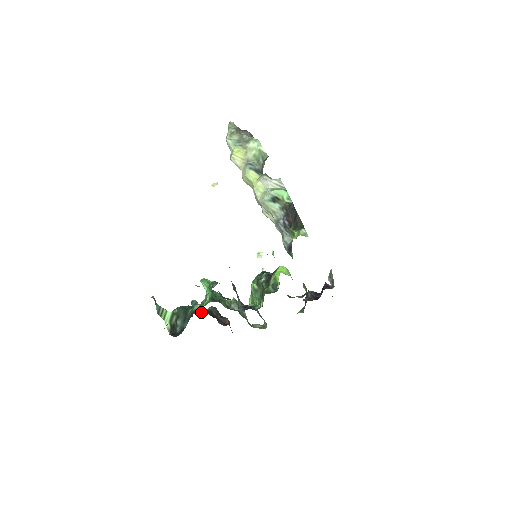
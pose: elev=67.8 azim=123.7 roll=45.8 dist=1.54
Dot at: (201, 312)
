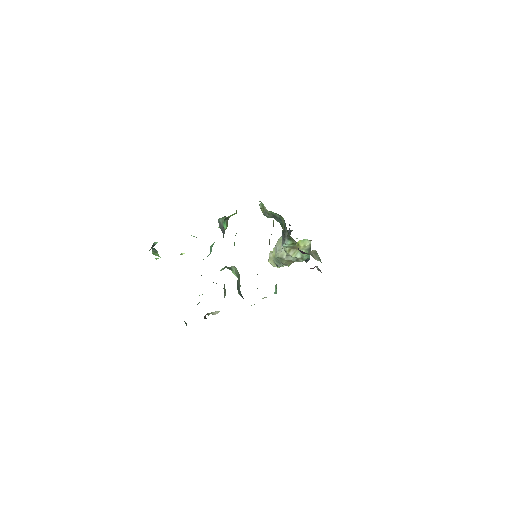
Dot at: occluded
